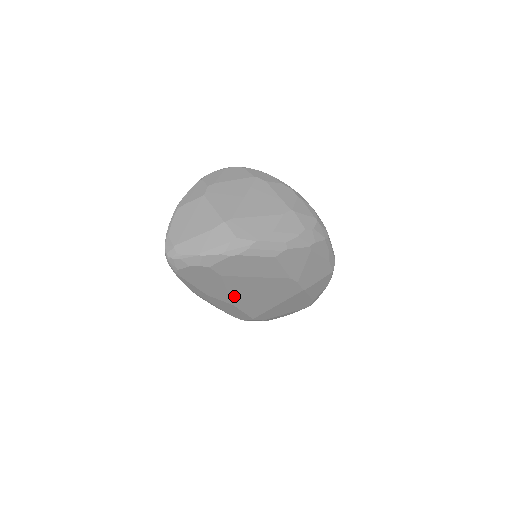
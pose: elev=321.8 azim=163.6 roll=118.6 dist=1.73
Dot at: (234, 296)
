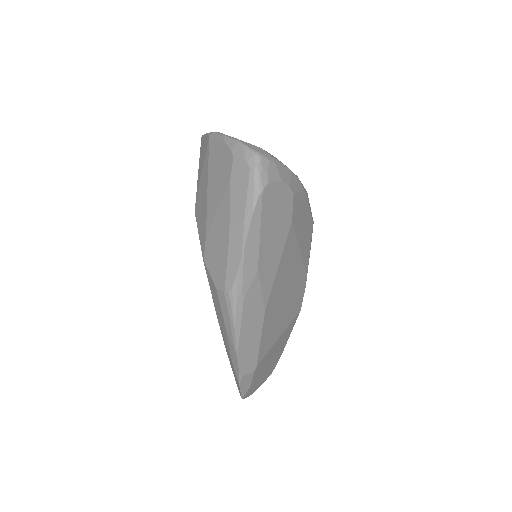
Dot at: (275, 285)
